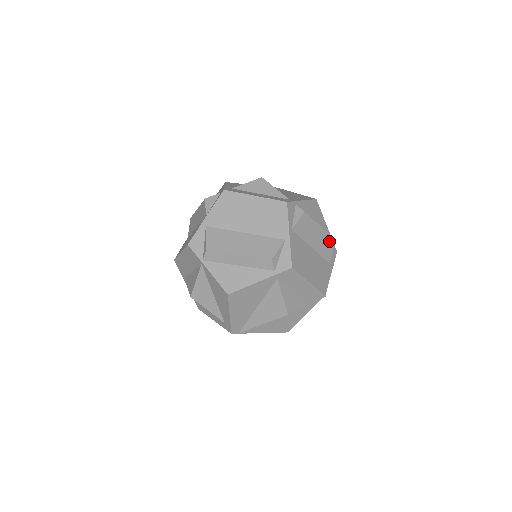
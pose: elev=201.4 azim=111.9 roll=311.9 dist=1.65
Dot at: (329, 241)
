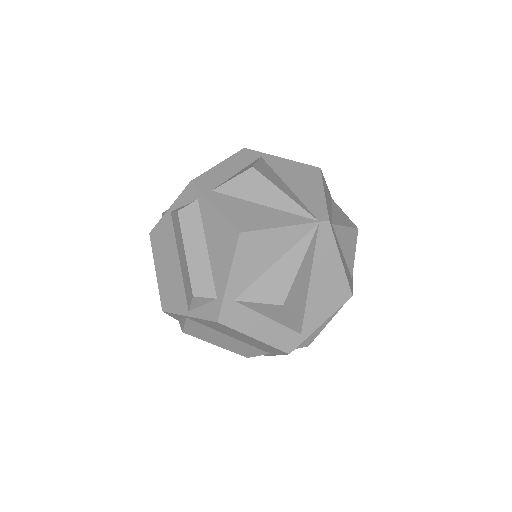
Dot at: occluded
